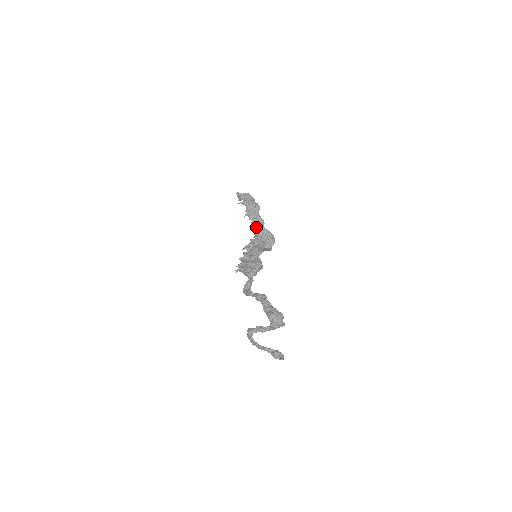
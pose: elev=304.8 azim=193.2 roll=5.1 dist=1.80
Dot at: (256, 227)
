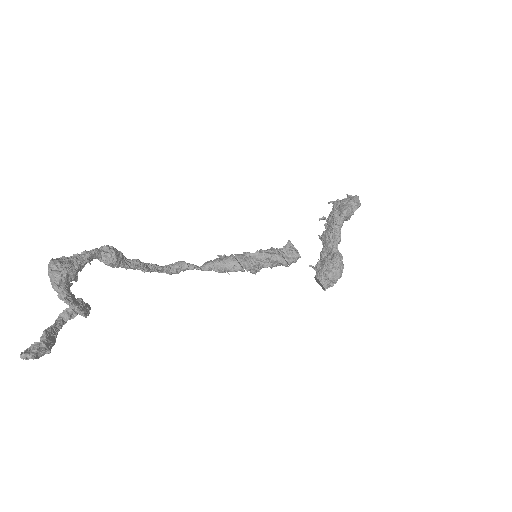
Dot at: (325, 240)
